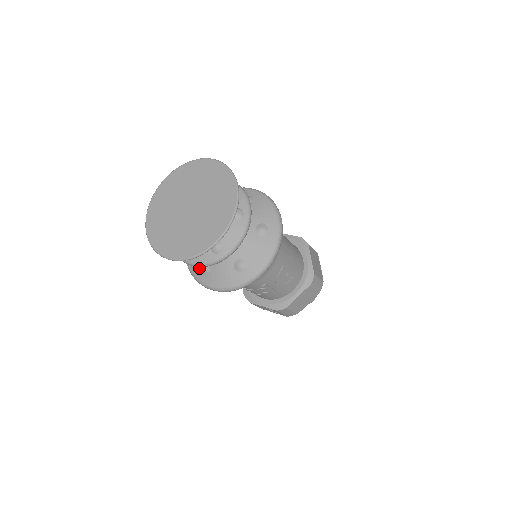
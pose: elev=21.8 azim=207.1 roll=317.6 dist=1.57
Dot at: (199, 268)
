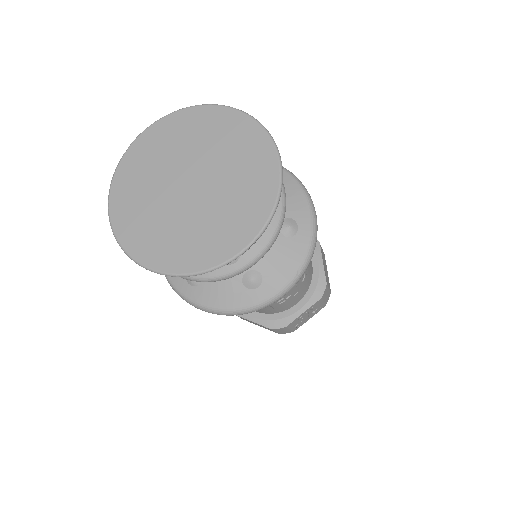
Dot at: (243, 290)
